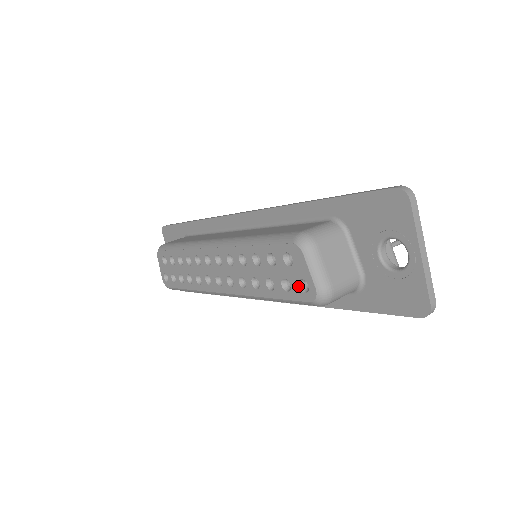
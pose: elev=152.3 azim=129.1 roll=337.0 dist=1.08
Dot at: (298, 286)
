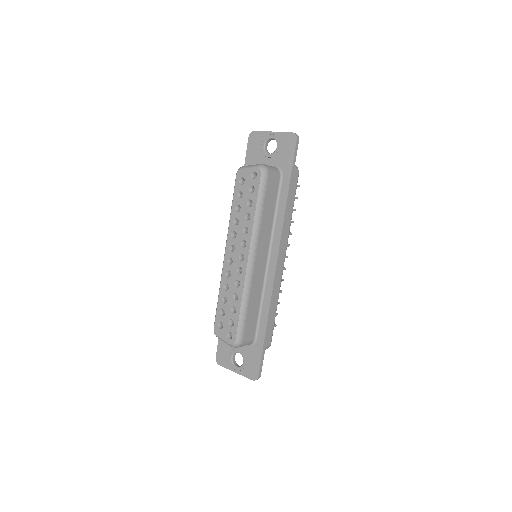
Dot at: (253, 180)
